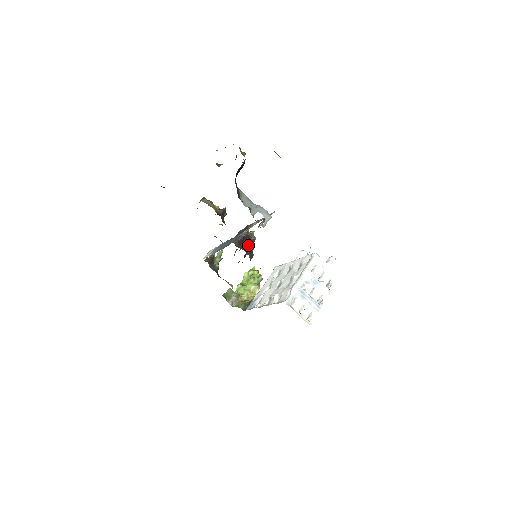
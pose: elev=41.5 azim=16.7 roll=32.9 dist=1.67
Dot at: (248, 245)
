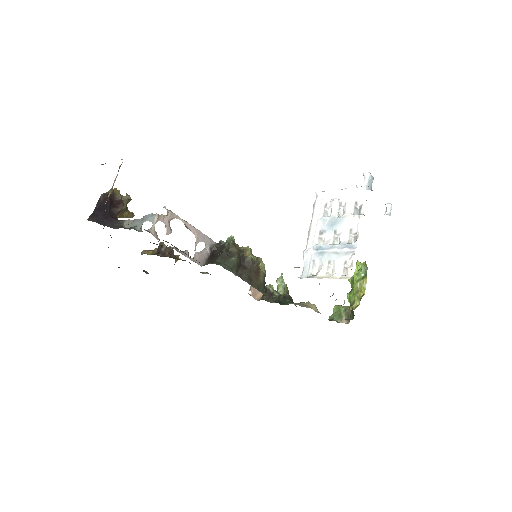
Dot at: (218, 255)
